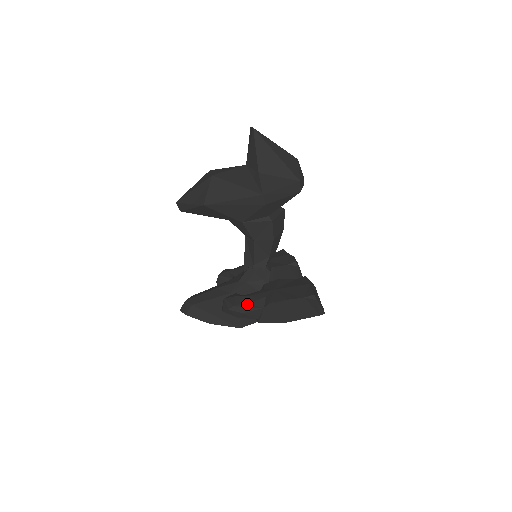
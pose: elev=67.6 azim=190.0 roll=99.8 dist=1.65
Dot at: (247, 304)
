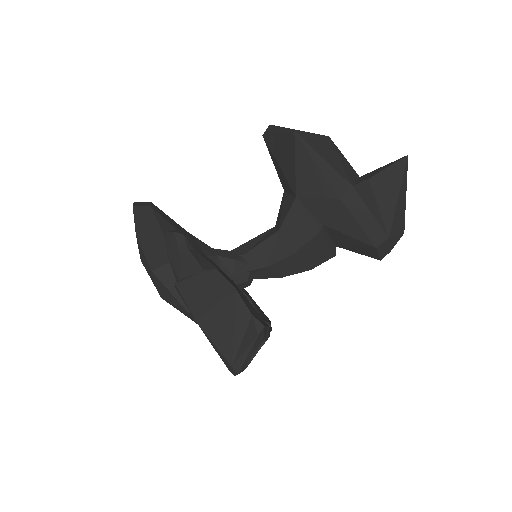
Dot at: (195, 251)
